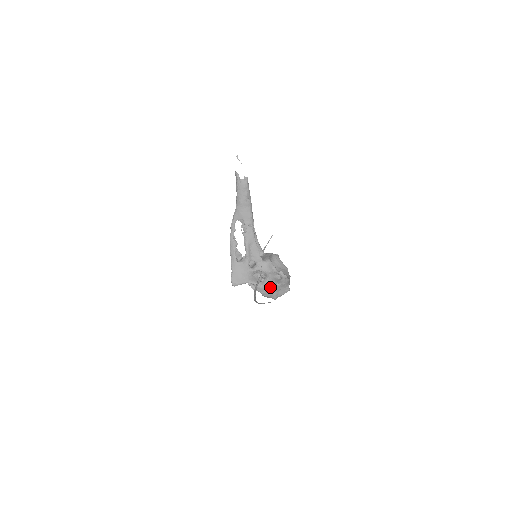
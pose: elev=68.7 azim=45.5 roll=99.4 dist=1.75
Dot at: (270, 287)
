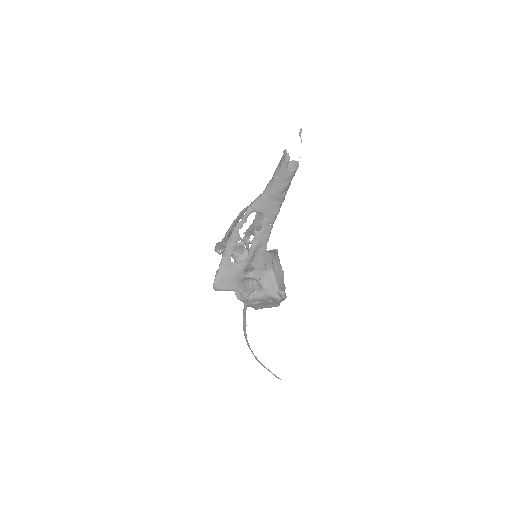
Dot at: (260, 301)
